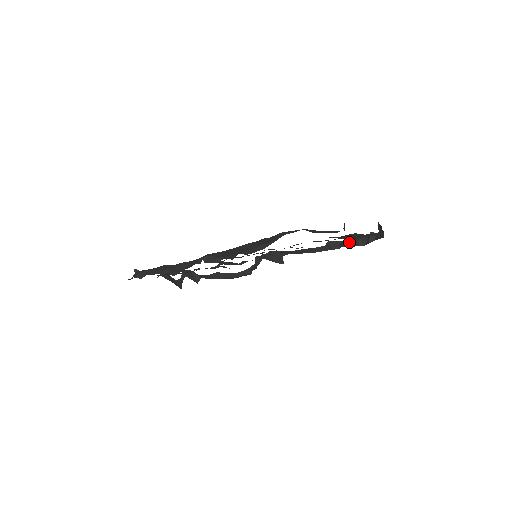
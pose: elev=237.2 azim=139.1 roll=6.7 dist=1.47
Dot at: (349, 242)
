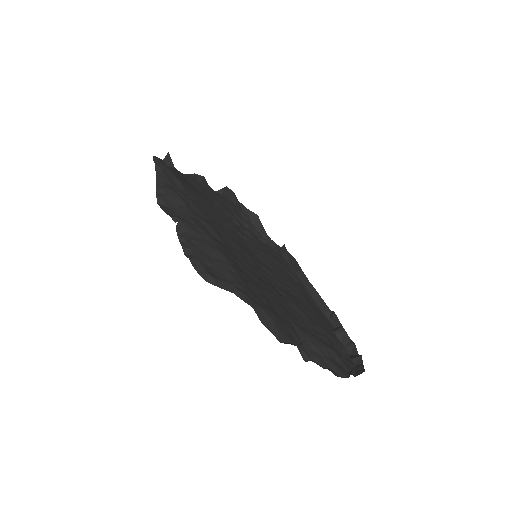
Dot at: (345, 335)
